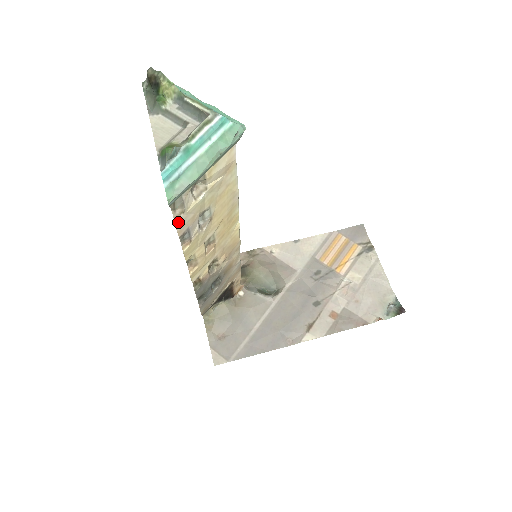
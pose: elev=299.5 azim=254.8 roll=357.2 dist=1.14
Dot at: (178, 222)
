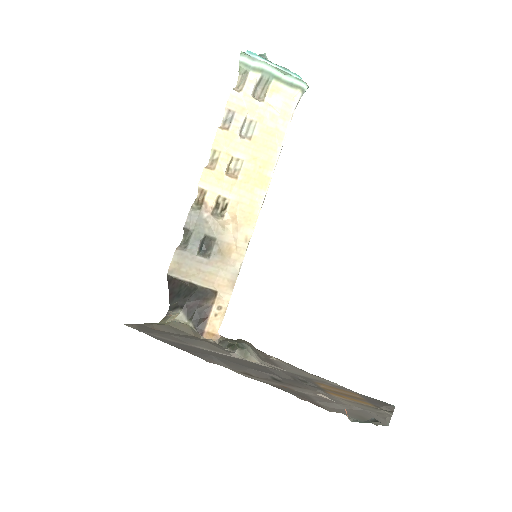
Dot at: (234, 94)
